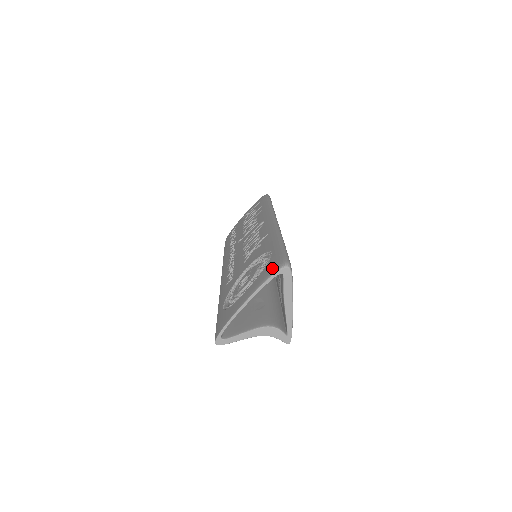
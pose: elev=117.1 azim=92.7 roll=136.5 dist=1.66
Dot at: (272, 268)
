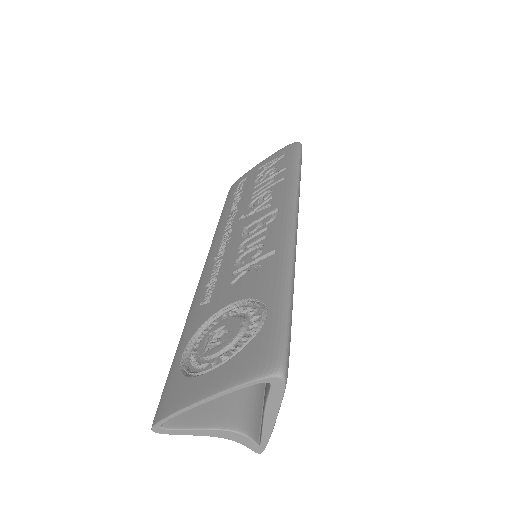
Dot at: (257, 362)
